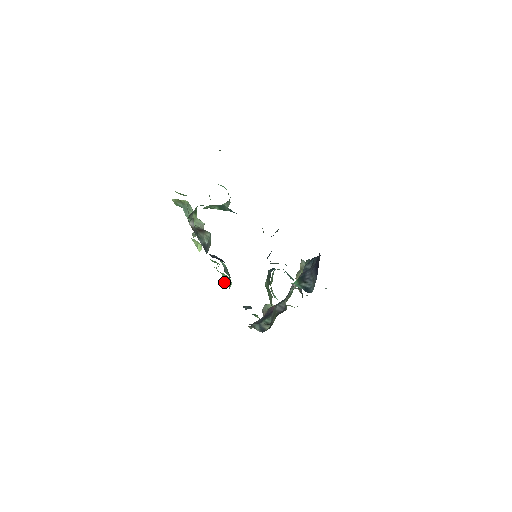
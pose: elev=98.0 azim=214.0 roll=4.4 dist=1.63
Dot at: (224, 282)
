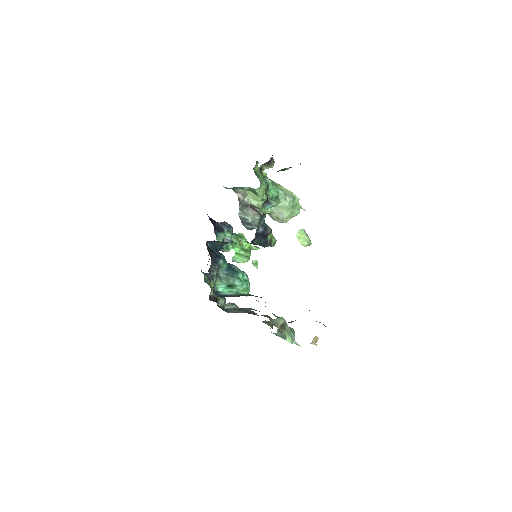
Dot at: (254, 263)
